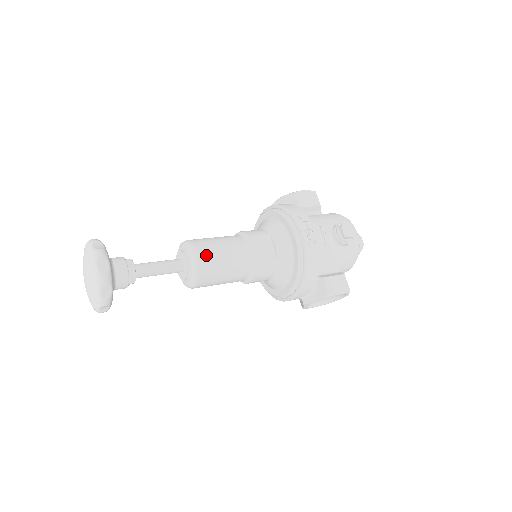
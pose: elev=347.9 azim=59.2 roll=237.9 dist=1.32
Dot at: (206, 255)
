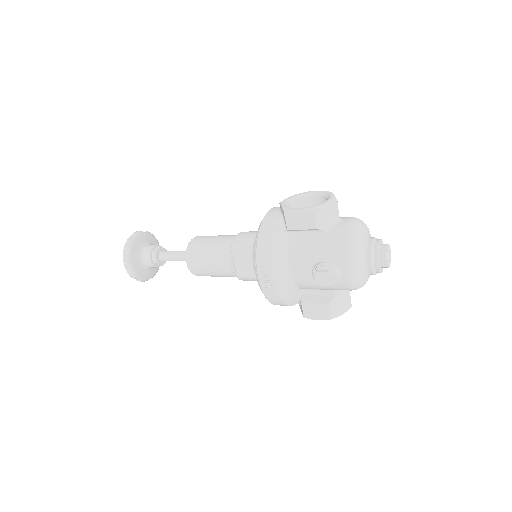
Dot at: (195, 266)
